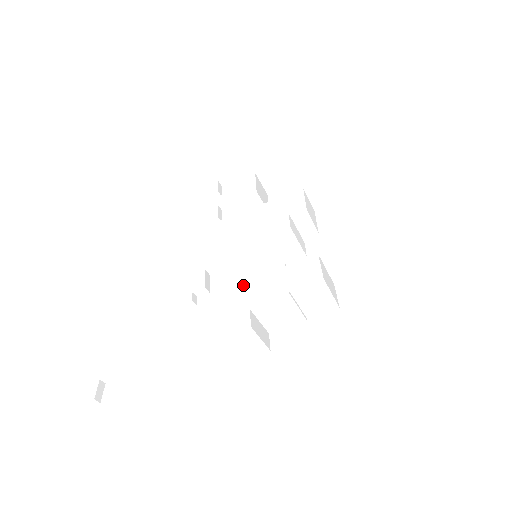
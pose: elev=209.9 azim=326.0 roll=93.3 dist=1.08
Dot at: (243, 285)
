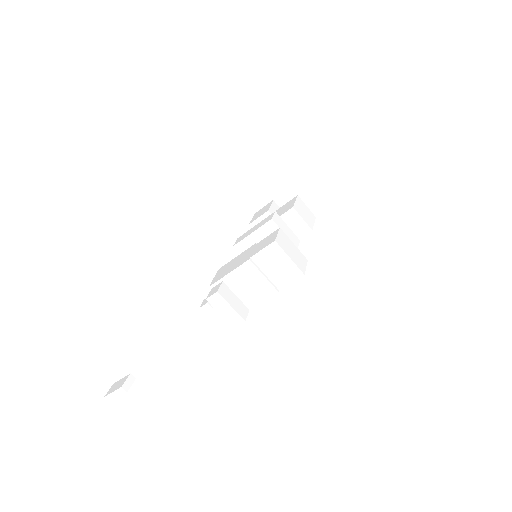
Dot at: (225, 267)
